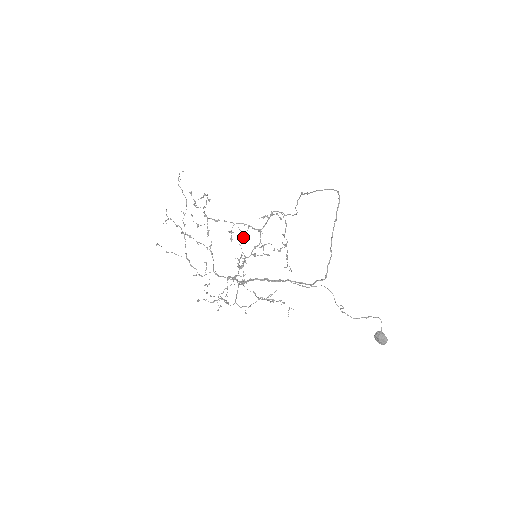
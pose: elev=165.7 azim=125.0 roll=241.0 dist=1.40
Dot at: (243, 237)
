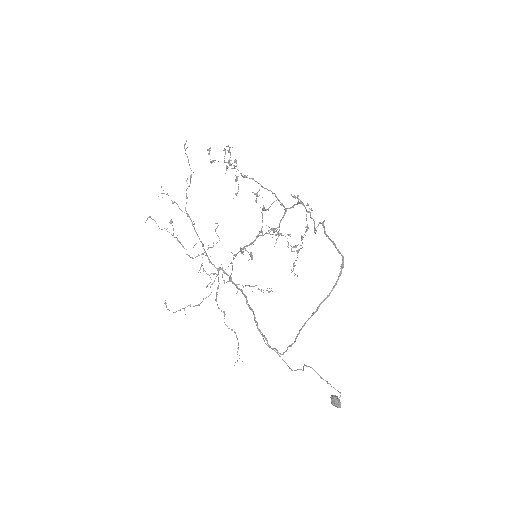
Dot at: (265, 209)
